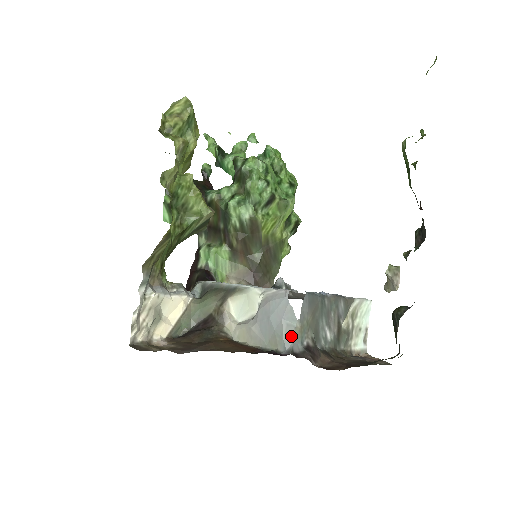
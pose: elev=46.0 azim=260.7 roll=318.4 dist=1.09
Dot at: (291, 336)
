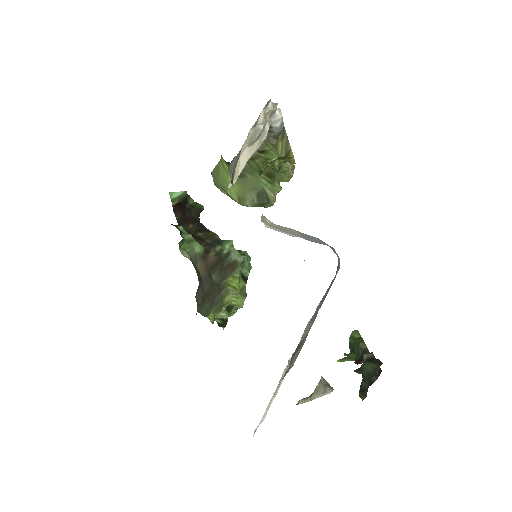
Dot at: occluded
